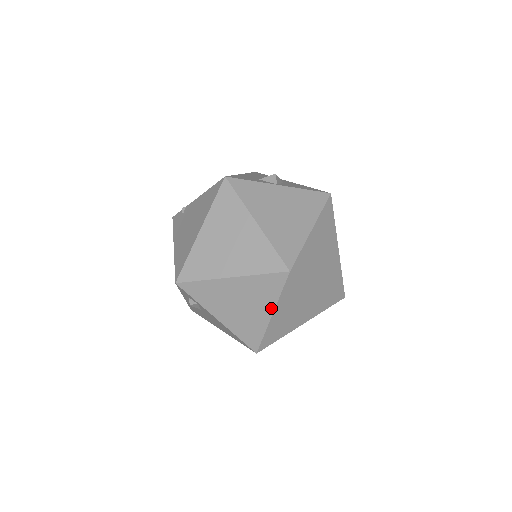
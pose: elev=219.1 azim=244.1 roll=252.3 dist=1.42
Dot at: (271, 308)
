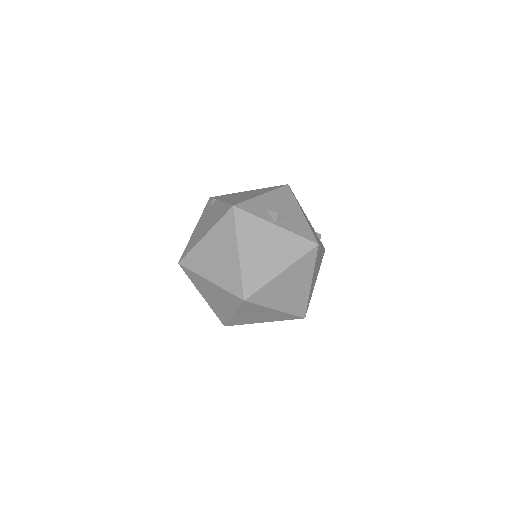
Dot at: (233, 311)
